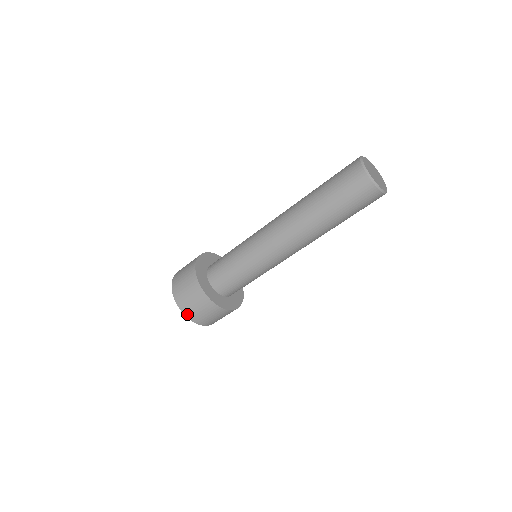
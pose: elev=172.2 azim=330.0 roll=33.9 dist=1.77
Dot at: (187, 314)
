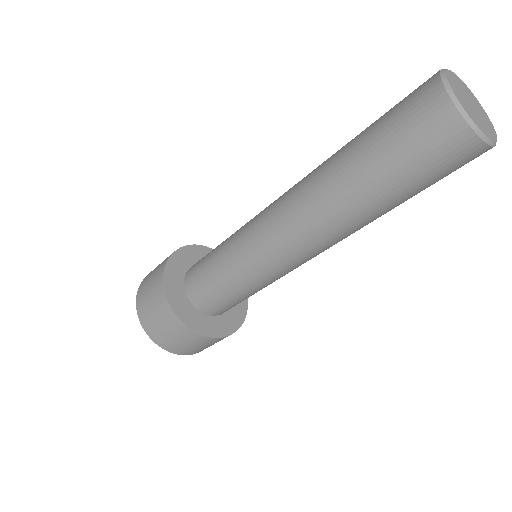
Dot at: (140, 315)
